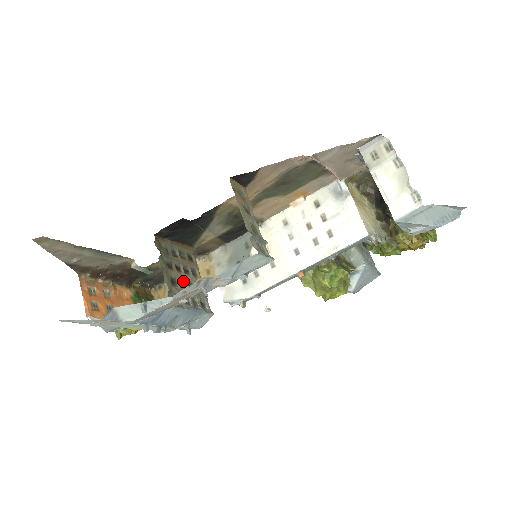
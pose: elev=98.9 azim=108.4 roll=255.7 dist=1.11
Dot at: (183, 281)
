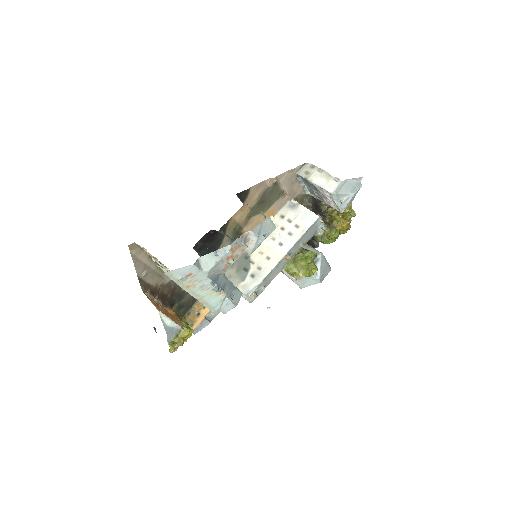
Dot at: occluded
